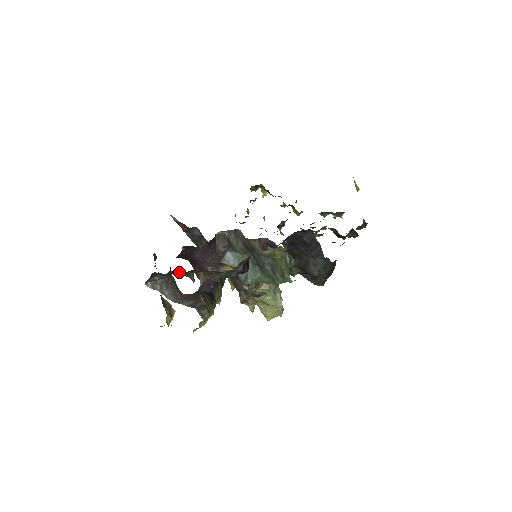
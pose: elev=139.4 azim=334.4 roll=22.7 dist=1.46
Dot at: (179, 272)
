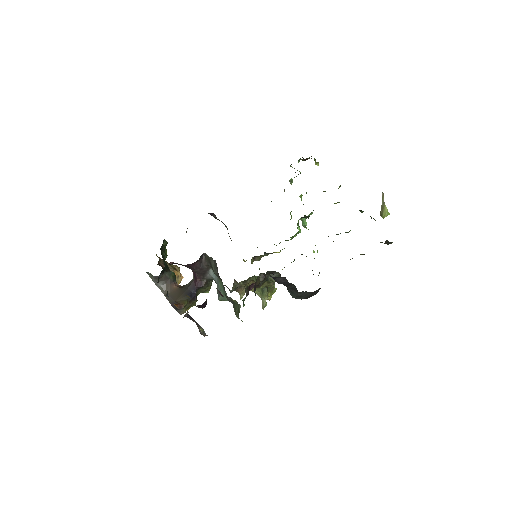
Dot at: occluded
